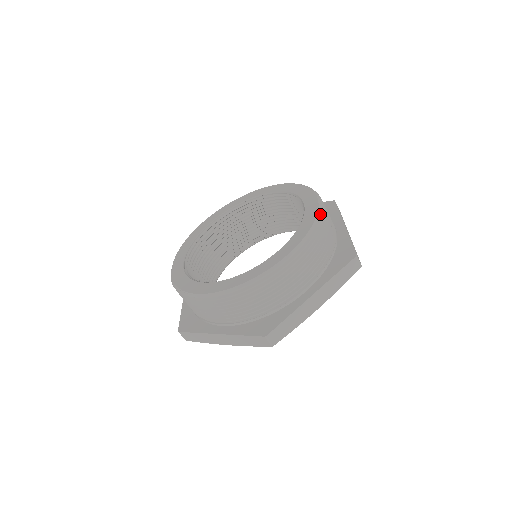
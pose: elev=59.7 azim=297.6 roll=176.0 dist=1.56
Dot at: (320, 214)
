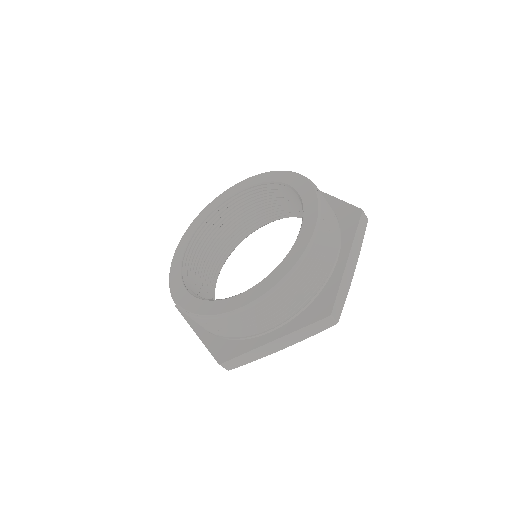
Dot at: (313, 185)
